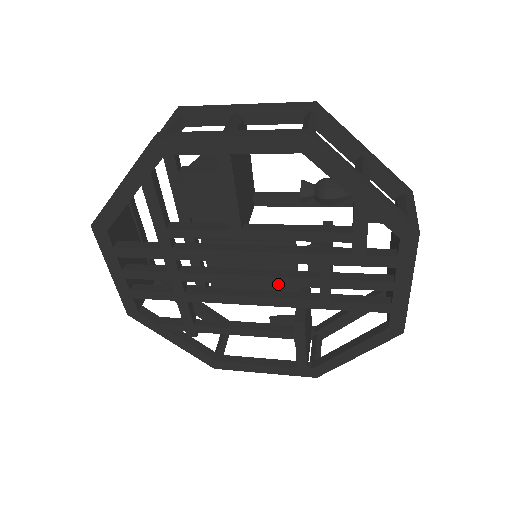
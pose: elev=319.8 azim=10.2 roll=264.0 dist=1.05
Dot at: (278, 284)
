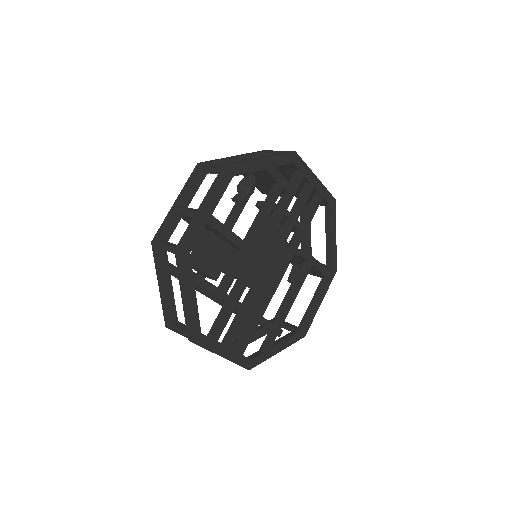
Dot at: (282, 248)
